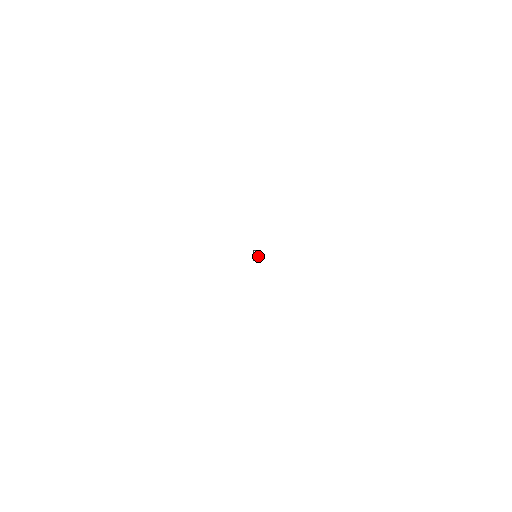
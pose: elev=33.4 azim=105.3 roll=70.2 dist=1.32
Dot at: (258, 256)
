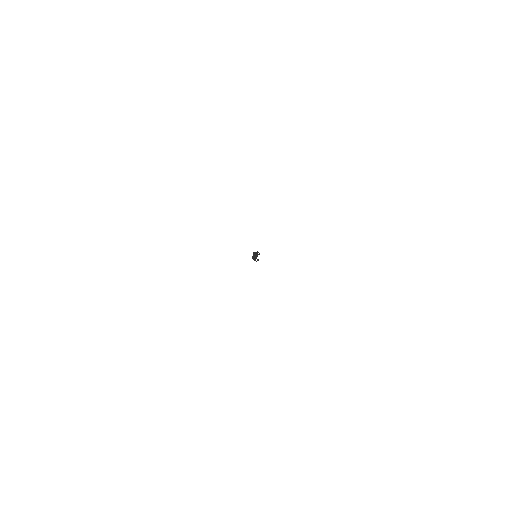
Dot at: (257, 256)
